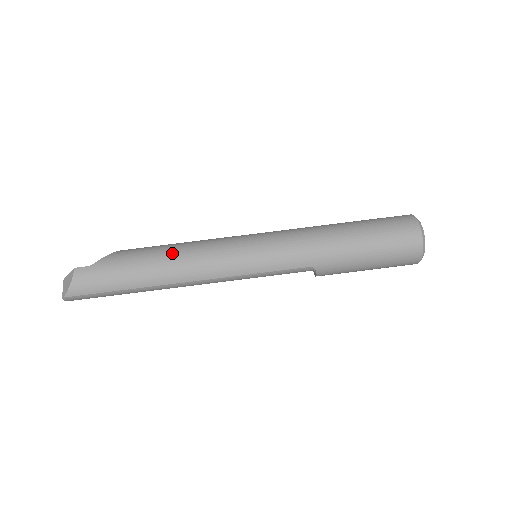
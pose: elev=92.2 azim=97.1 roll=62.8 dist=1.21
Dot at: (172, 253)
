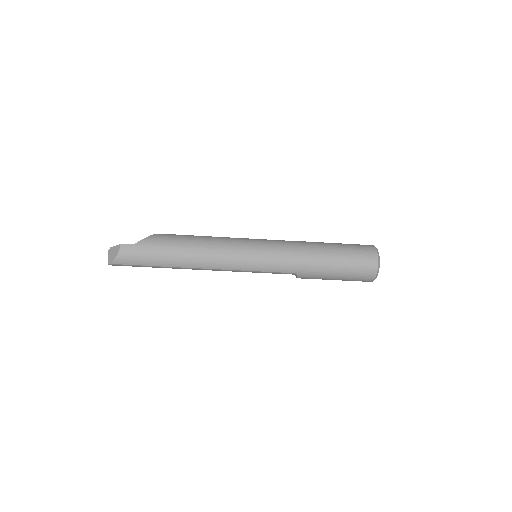
Dot at: (195, 246)
